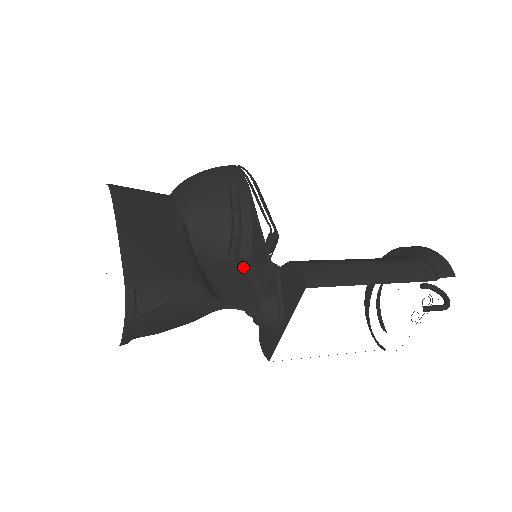
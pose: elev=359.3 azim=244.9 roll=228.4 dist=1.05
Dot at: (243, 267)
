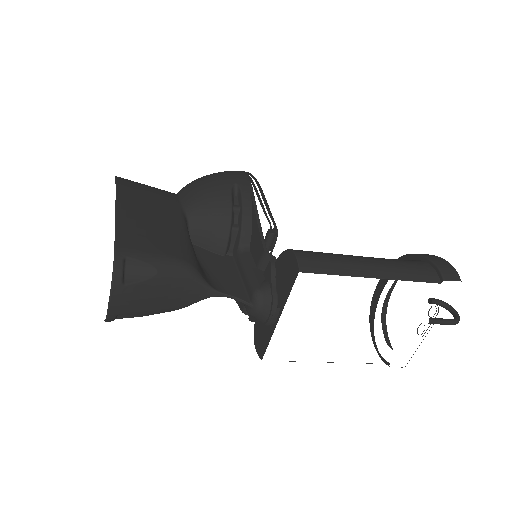
Dot at: (240, 261)
